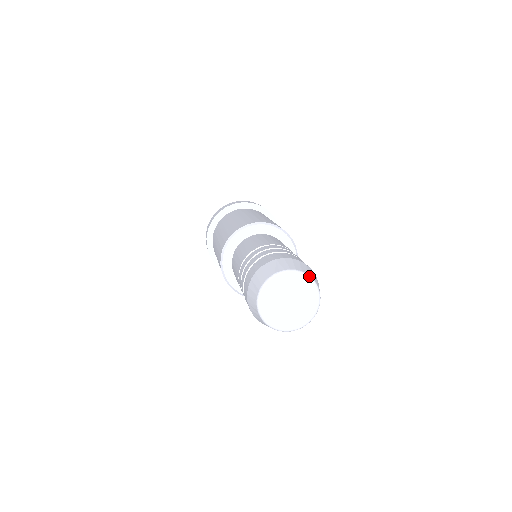
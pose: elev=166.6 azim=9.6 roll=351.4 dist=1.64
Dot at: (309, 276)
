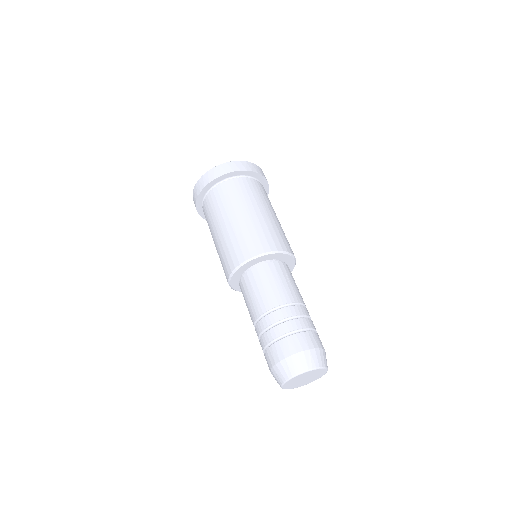
Dot at: (327, 369)
